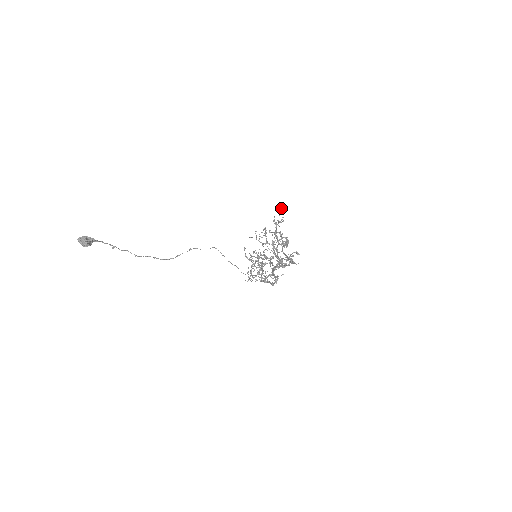
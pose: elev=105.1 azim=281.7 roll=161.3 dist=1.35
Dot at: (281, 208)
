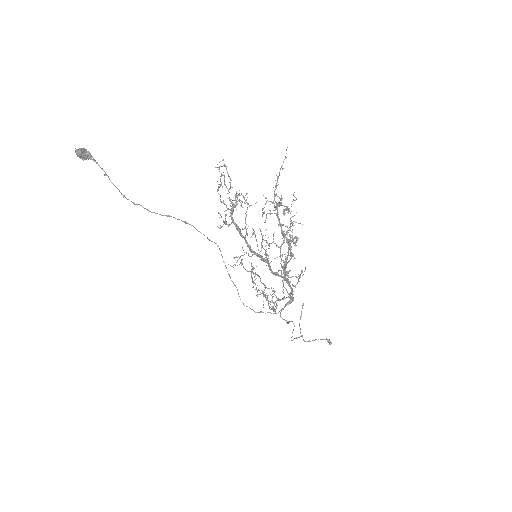
Dot at: occluded
